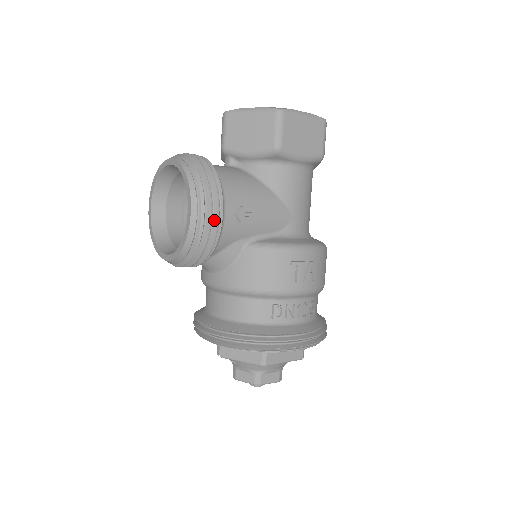
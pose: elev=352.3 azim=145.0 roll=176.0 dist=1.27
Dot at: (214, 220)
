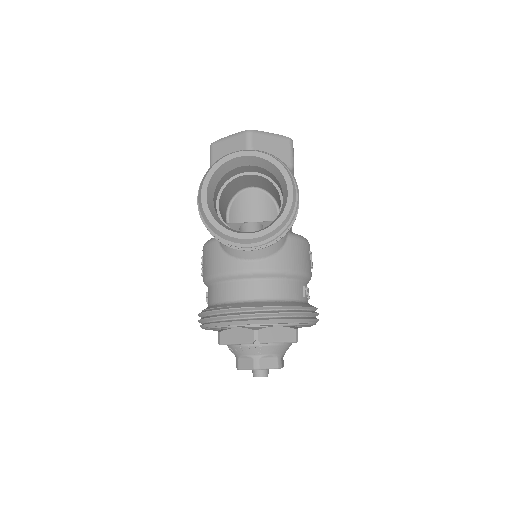
Dot at: occluded
